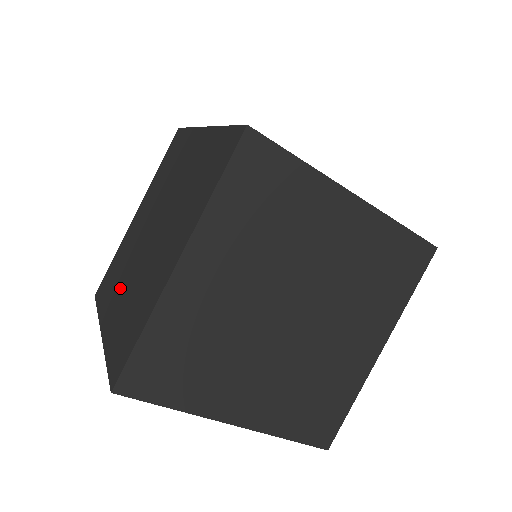
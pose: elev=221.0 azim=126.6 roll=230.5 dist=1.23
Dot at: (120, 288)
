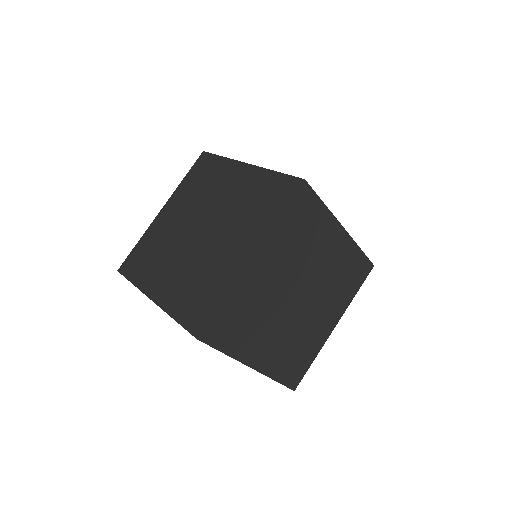
Dot at: (168, 268)
